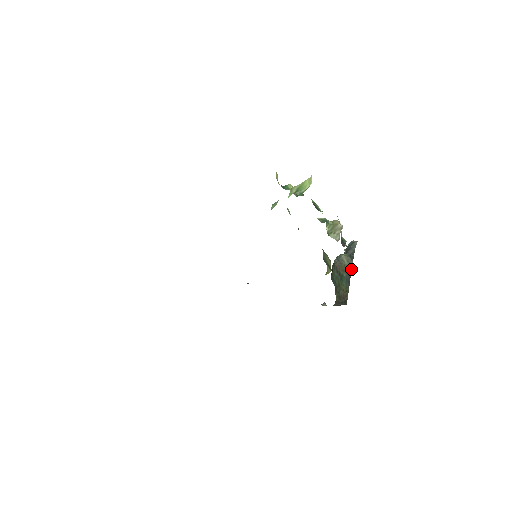
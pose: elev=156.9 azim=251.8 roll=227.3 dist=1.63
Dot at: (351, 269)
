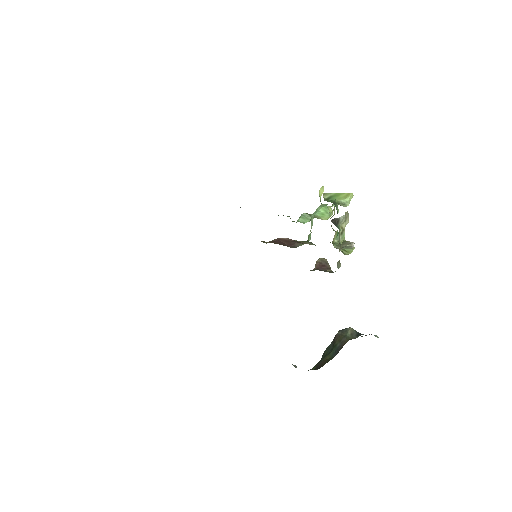
Dot at: occluded
